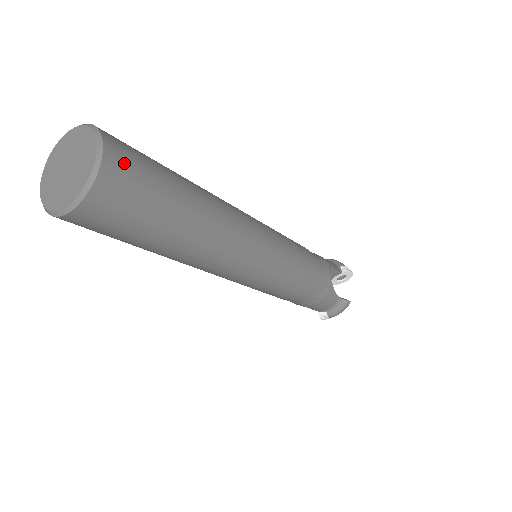
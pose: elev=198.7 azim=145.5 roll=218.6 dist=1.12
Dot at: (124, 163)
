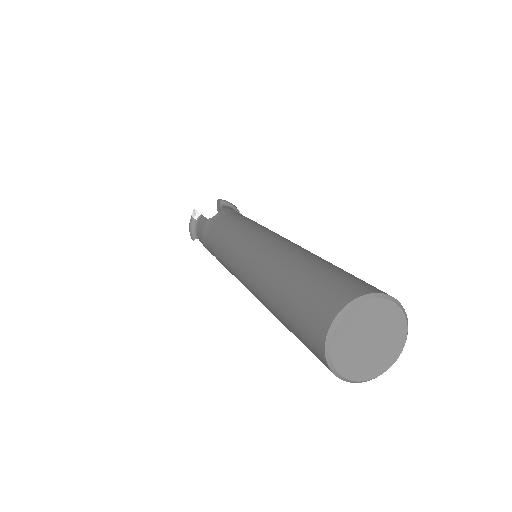
Dot at: occluded
